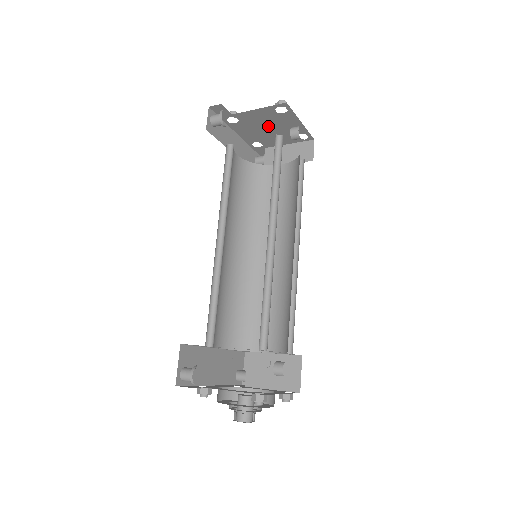
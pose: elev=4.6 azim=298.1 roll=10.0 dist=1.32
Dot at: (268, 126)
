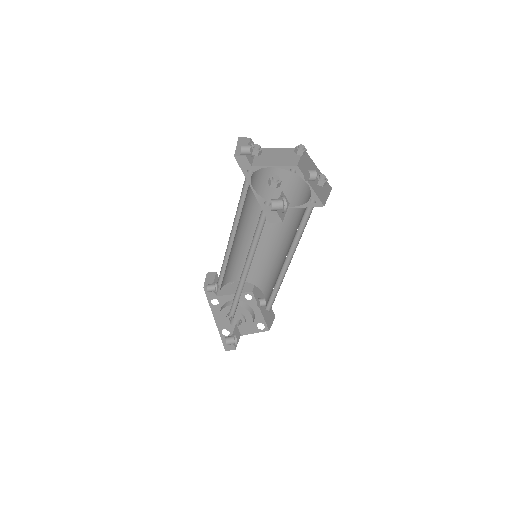
Dot at: occluded
